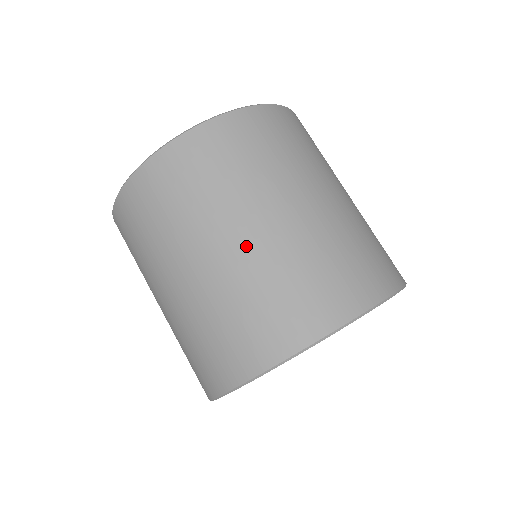
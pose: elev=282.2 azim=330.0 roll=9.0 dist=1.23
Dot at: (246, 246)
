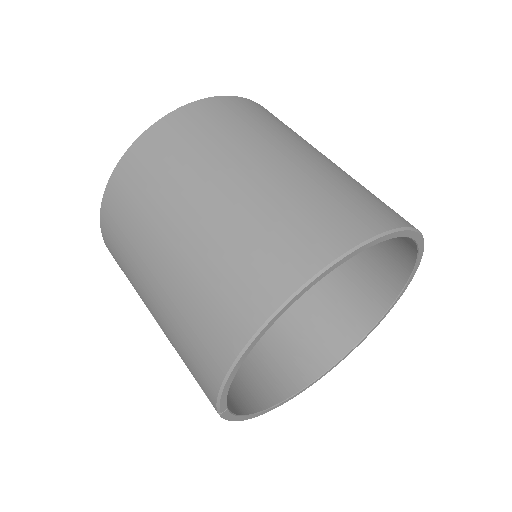
Dot at: (218, 205)
